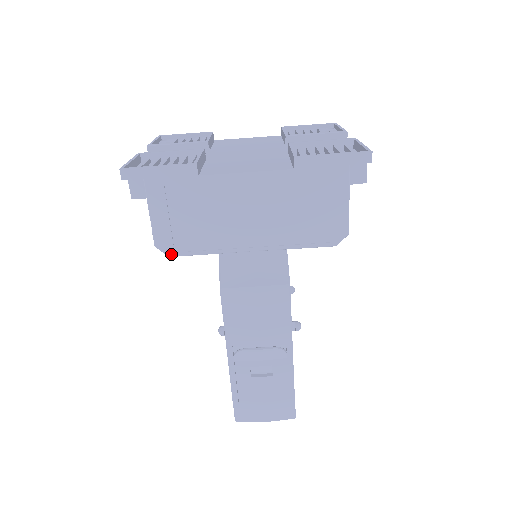
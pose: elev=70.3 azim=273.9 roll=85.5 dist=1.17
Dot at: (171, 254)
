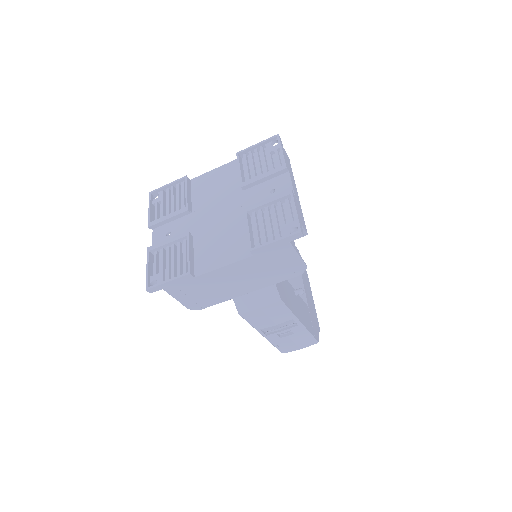
Dot at: (200, 309)
